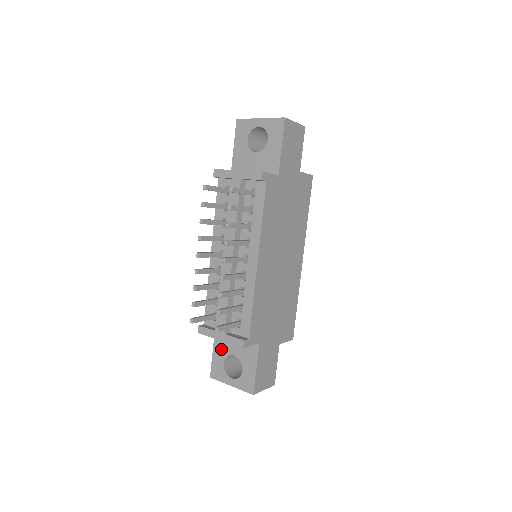
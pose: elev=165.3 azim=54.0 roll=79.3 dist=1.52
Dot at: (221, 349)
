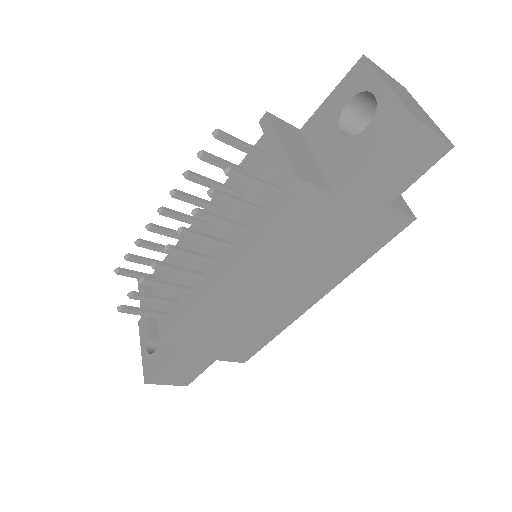
Dot at: occluded
